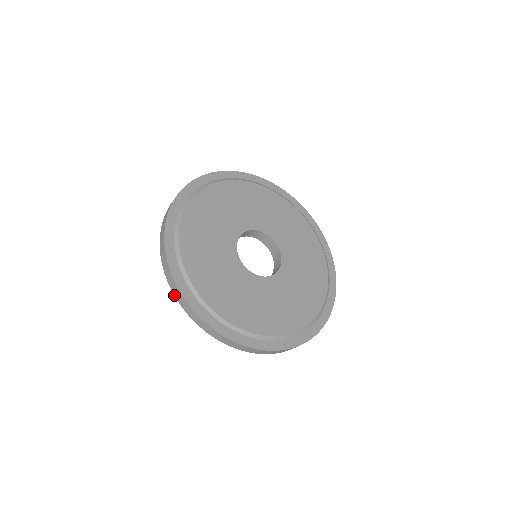
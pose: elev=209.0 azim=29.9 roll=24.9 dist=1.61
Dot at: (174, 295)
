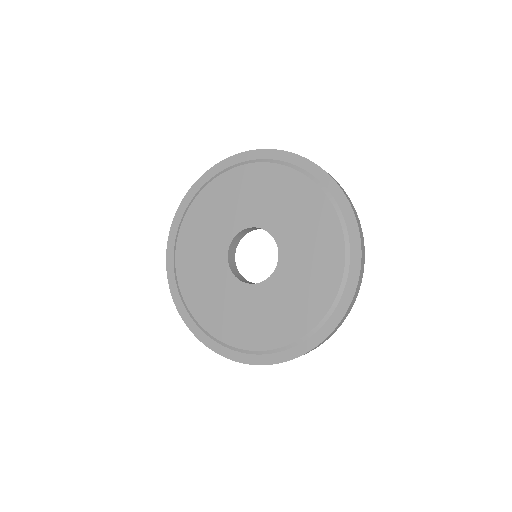
Dot at: occluded
